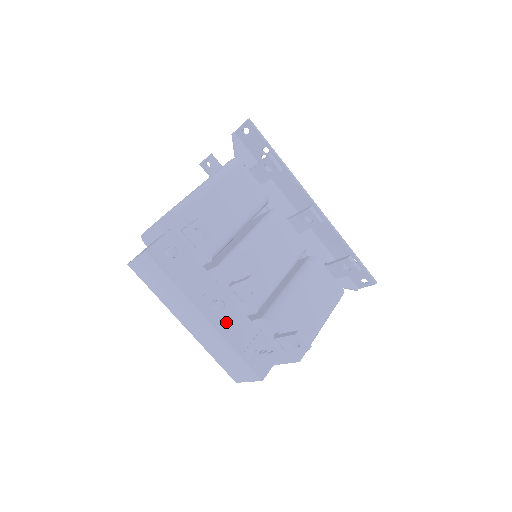
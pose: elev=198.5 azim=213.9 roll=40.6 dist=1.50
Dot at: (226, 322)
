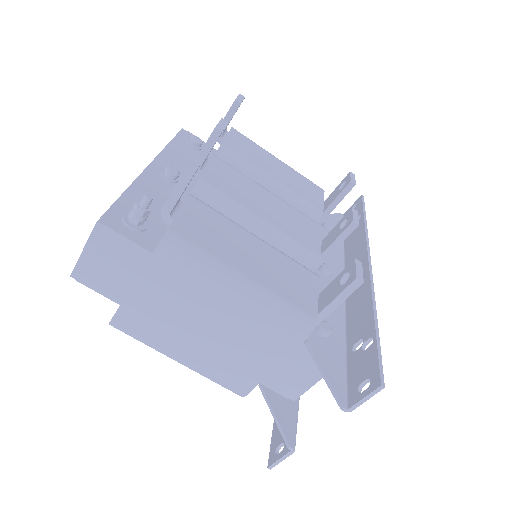
Dot at: (157, 185)
